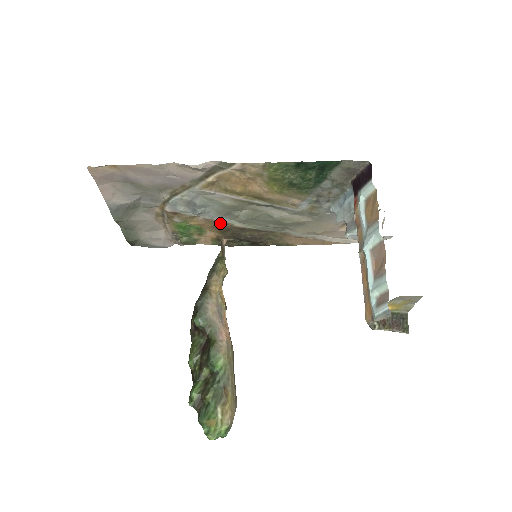
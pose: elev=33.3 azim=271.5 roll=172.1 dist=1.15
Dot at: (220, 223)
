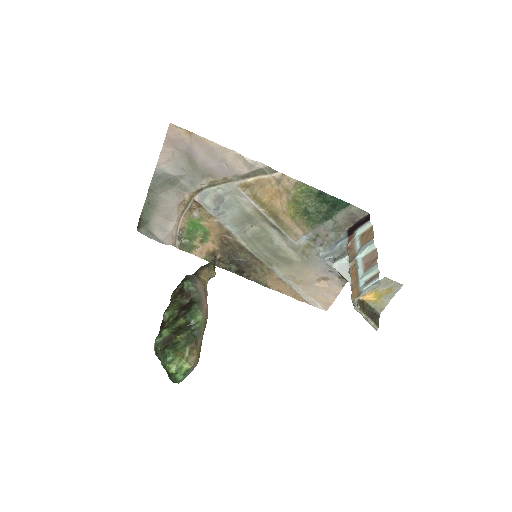
Dot at: (227, 233)
